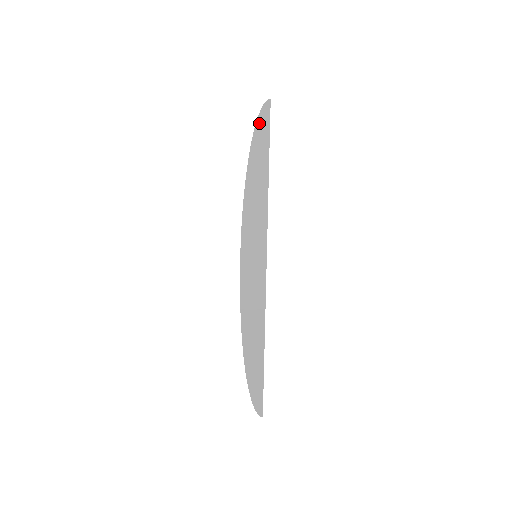
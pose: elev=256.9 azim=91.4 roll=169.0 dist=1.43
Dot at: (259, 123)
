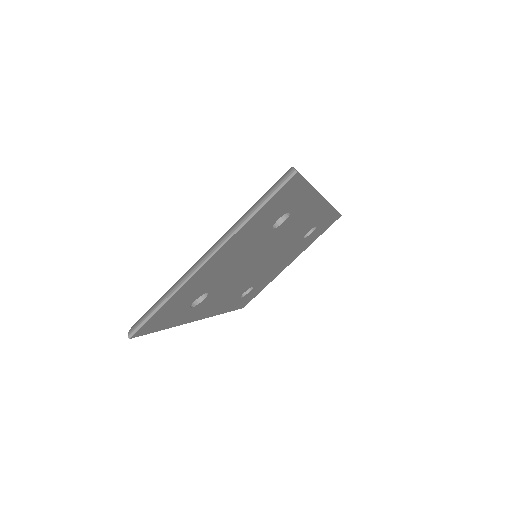
Dot at: occluded
